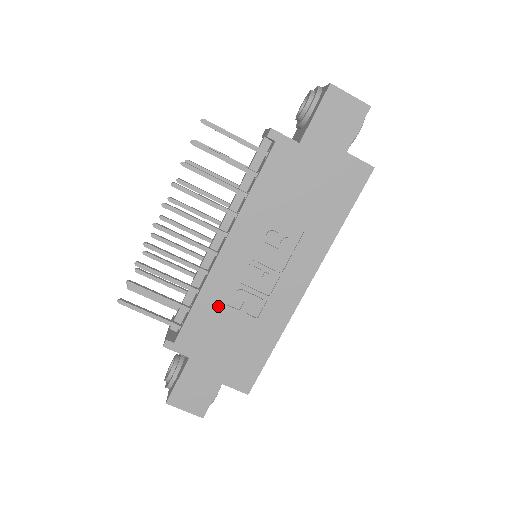
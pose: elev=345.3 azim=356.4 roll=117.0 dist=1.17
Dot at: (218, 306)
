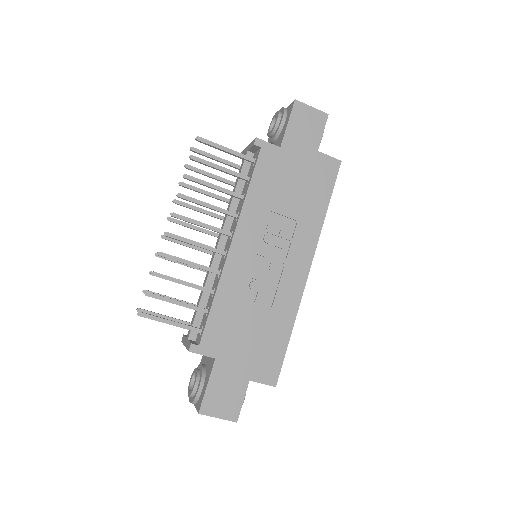
Dot at: (235, 301)
